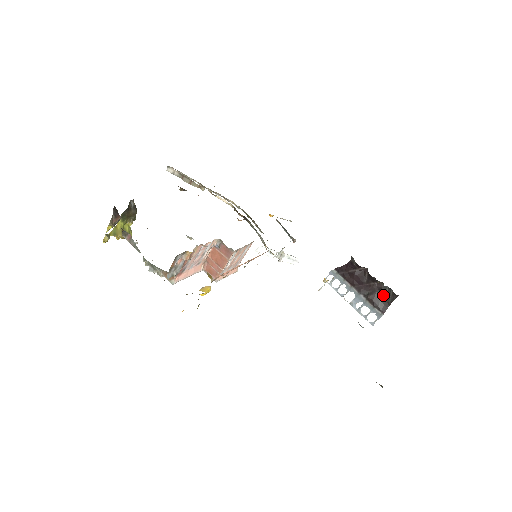
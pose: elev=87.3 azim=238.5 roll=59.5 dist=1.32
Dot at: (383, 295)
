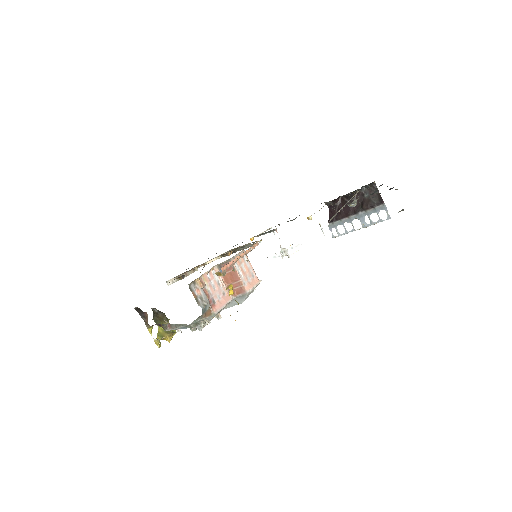
Dot at: (369, 195)
